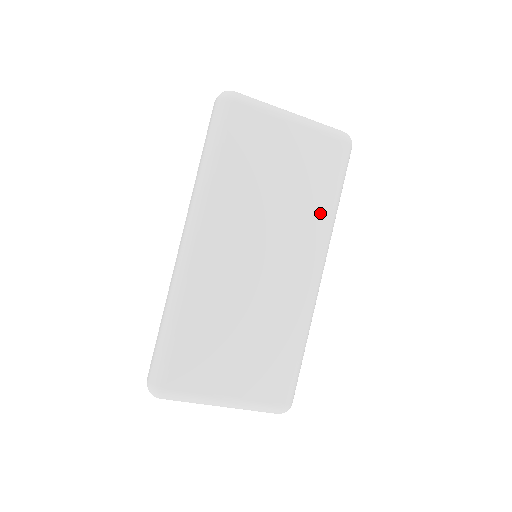
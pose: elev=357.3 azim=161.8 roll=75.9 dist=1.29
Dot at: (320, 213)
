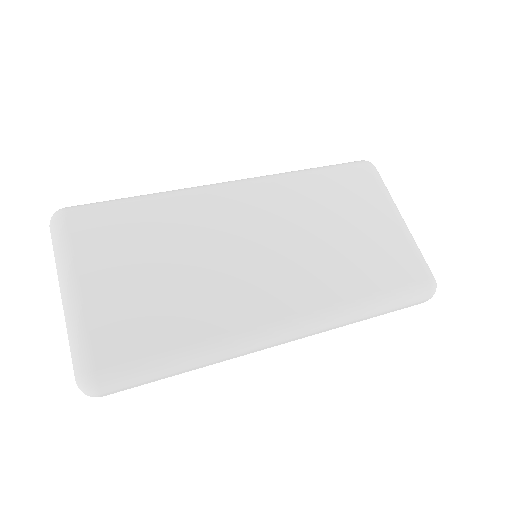
Dot at: (345, 289)
